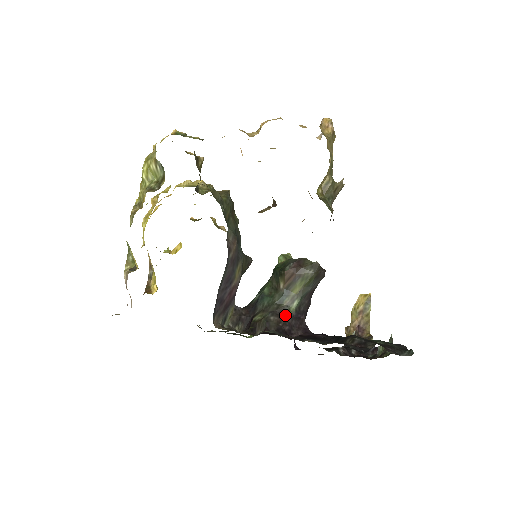
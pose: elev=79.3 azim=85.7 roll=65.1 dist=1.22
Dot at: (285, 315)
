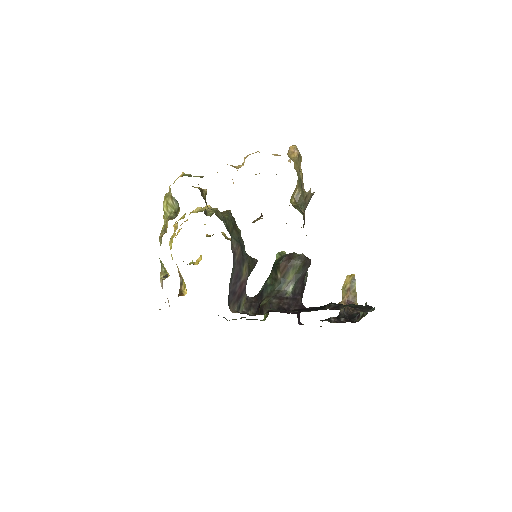
Dot at: (284, 297)
